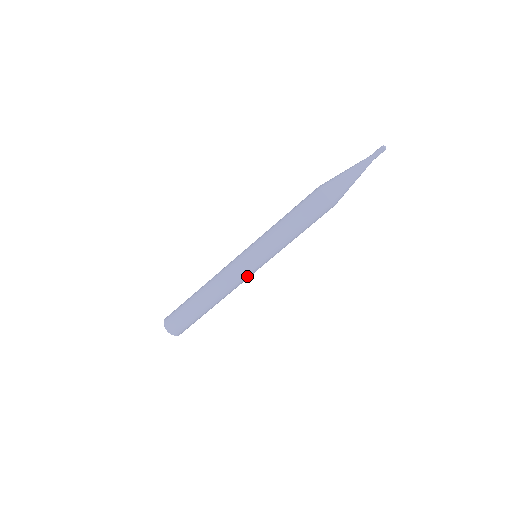
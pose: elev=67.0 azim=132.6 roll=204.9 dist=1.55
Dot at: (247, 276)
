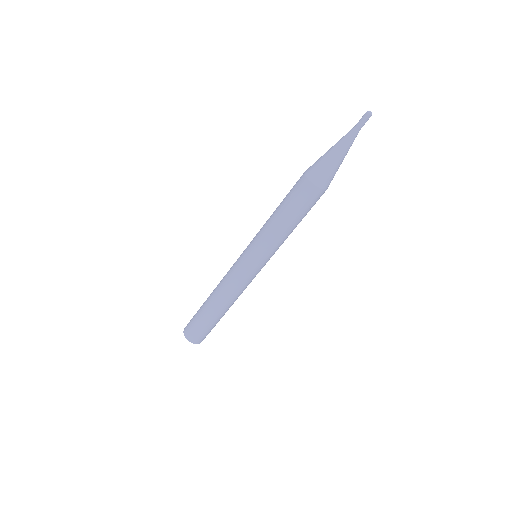
Dot at: (247, 278)
